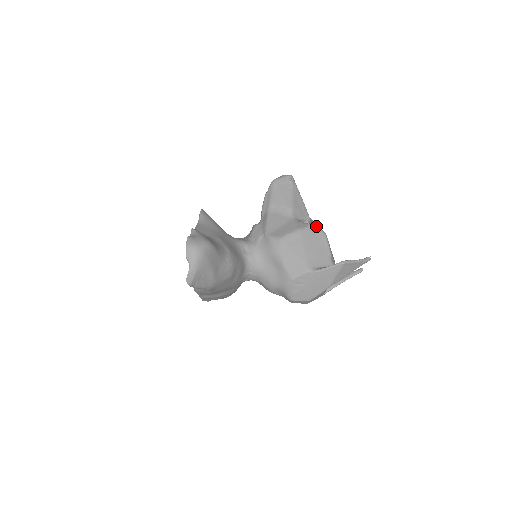
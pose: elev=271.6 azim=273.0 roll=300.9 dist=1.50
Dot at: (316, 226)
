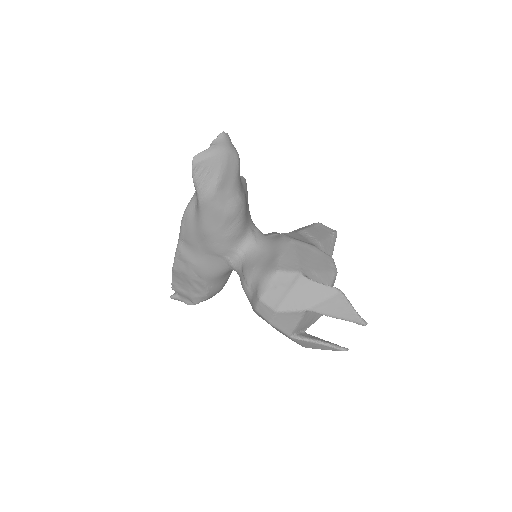
Dot at: (333, 260)
